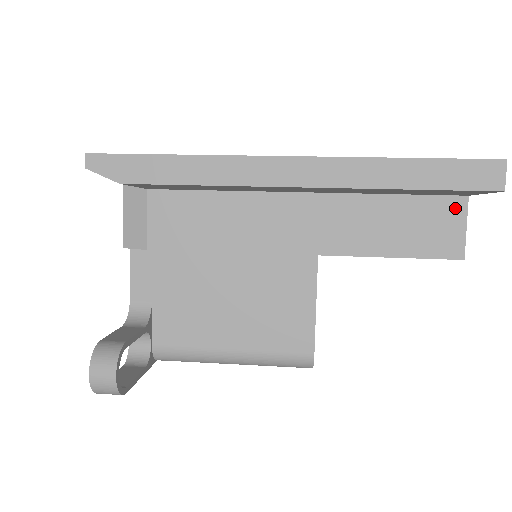
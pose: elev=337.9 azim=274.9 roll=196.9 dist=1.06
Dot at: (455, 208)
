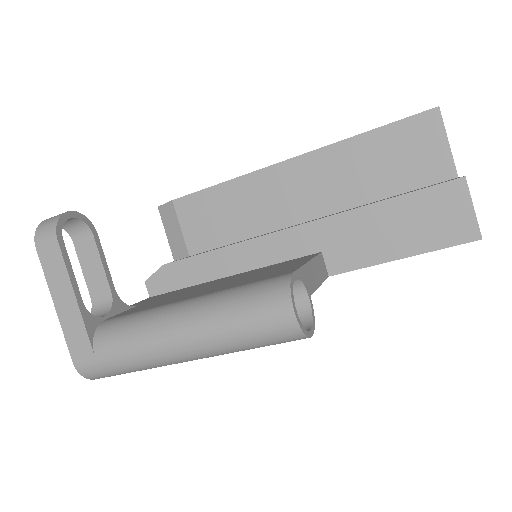
Dot at: occluded
